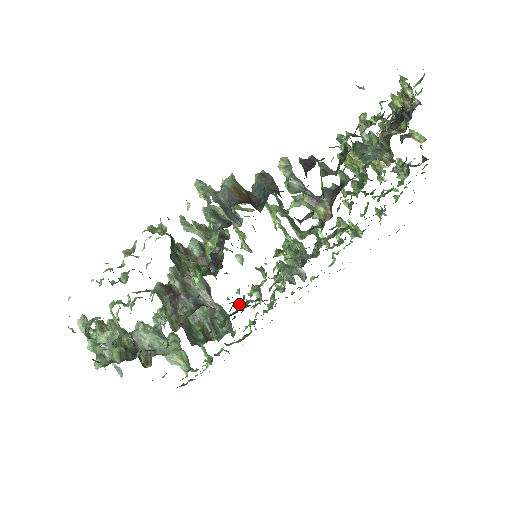
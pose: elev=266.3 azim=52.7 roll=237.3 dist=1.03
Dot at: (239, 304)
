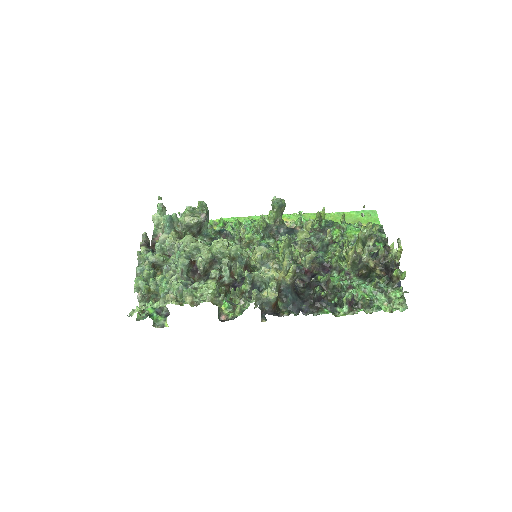
Dot at: occluded
